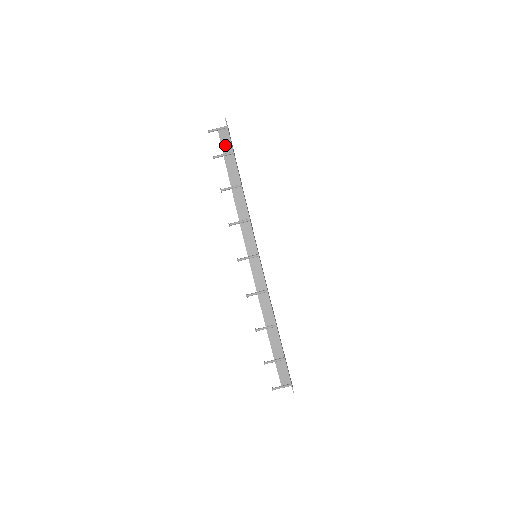
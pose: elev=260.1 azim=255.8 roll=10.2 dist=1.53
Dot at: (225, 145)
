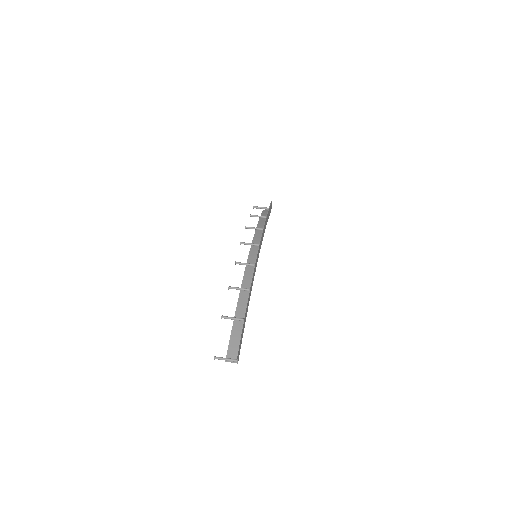
Dot at: (265, 213)
